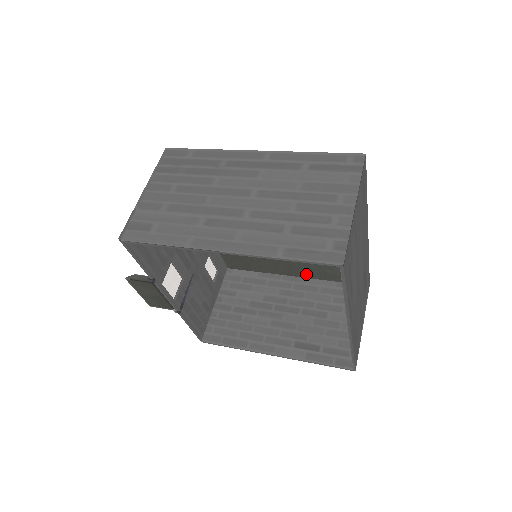
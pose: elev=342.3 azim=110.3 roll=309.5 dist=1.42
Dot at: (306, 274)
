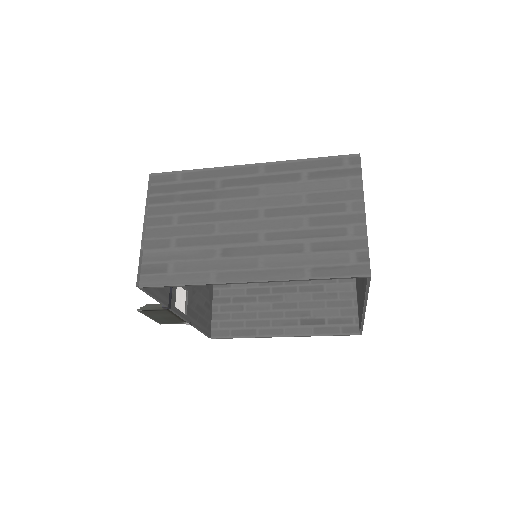
Dot at: occluded
